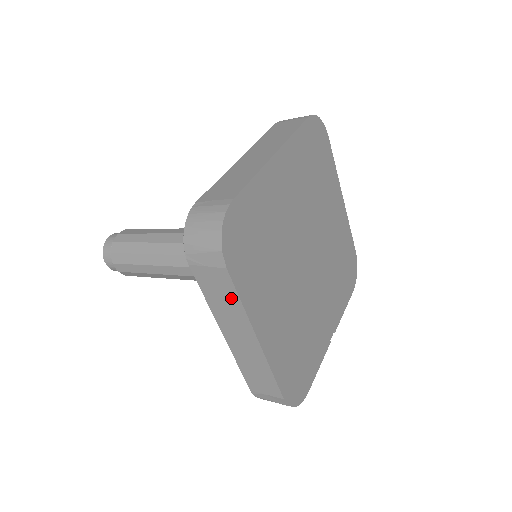
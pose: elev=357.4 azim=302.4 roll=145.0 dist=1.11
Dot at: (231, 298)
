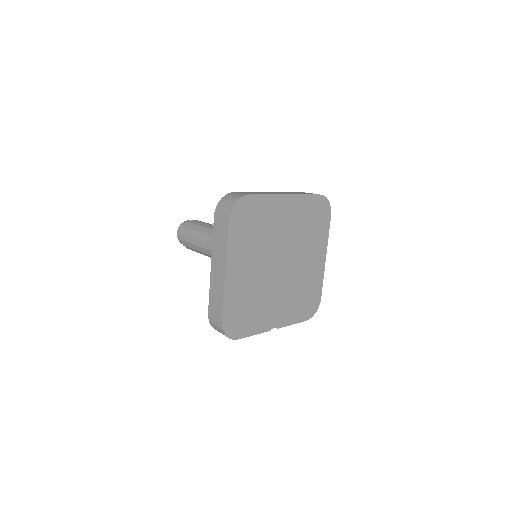
Dot at: (224, 240)
